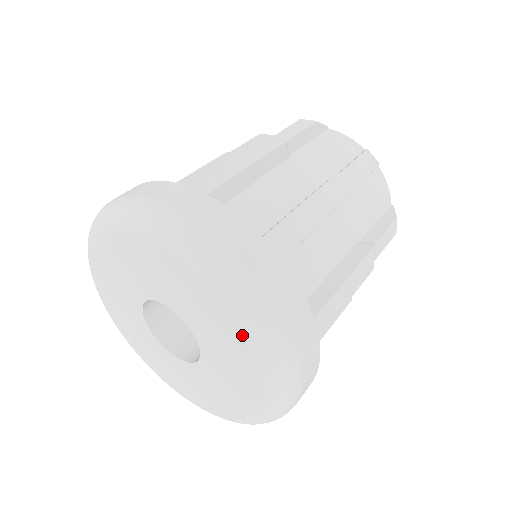
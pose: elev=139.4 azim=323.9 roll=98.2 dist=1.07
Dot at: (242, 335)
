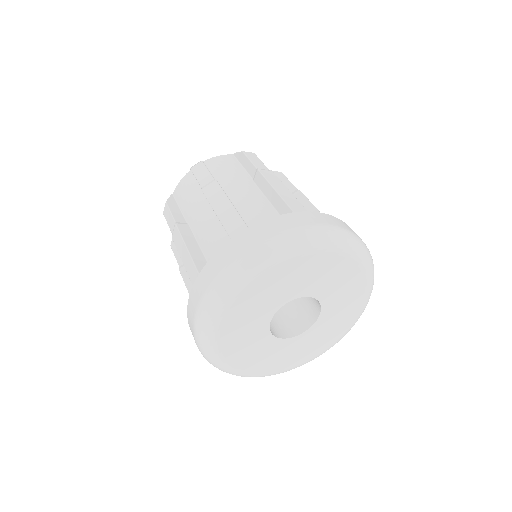
Dot at: (365, 291)
